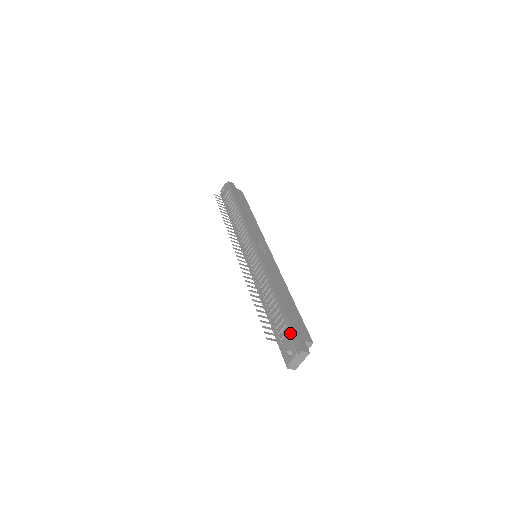
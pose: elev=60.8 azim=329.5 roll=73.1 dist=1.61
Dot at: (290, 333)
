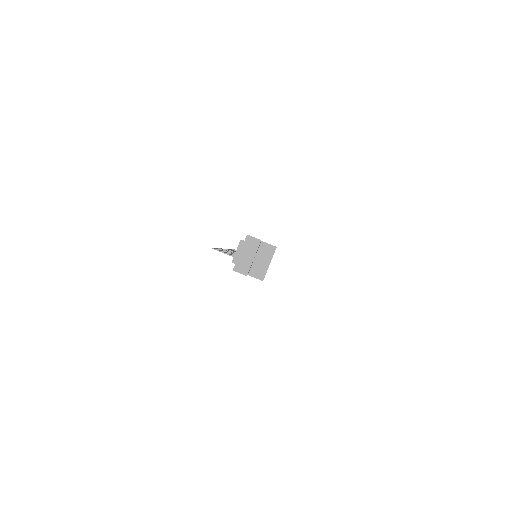
Dot at: occluded
